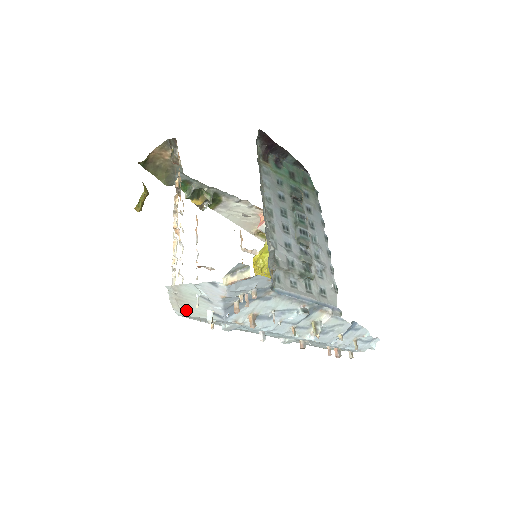
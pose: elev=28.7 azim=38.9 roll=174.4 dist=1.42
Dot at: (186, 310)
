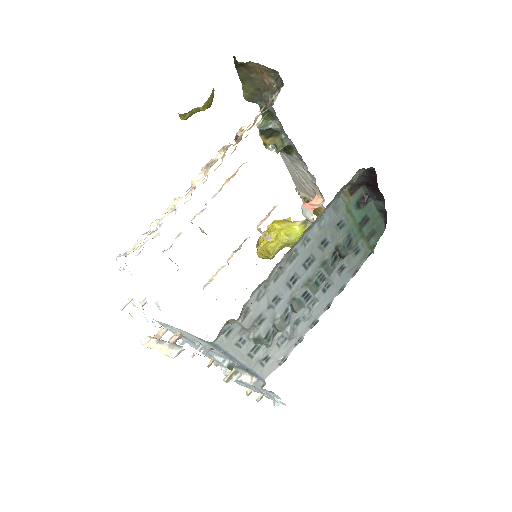
Dot at: occluded
